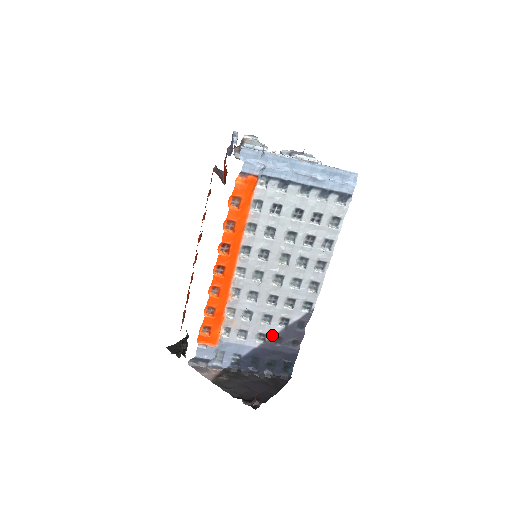
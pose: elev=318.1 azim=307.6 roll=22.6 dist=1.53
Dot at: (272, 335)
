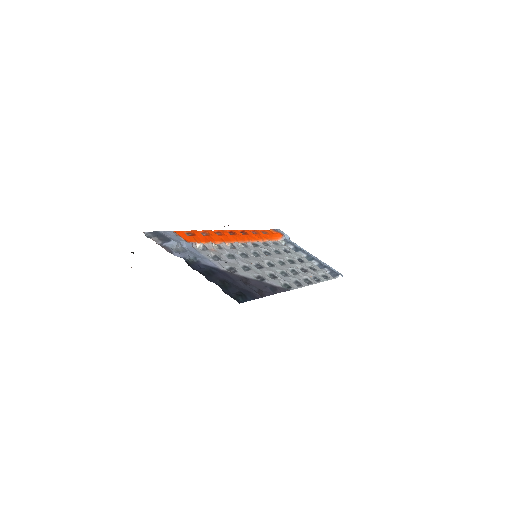
Dot at: (242, 275)
